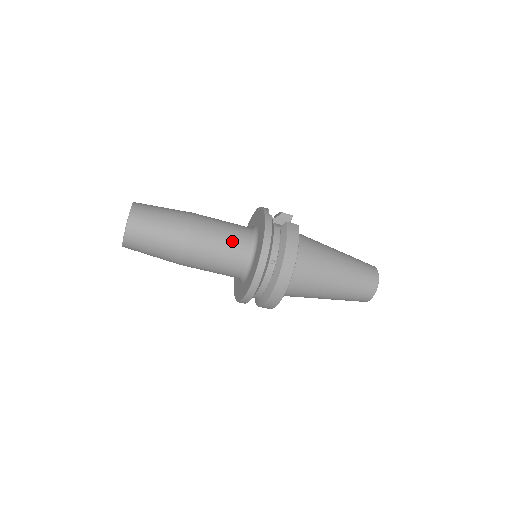
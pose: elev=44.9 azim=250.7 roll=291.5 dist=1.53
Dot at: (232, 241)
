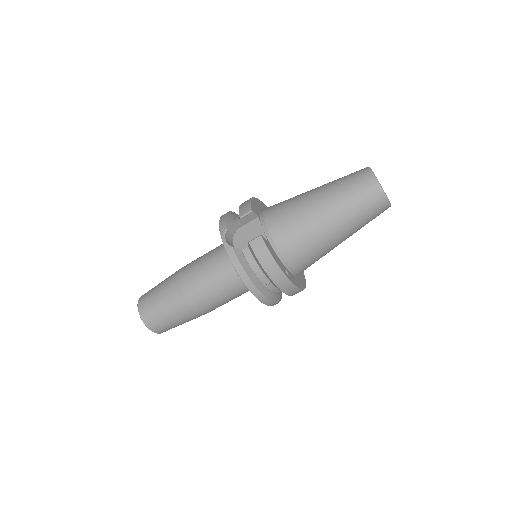
Dot at: (225, 284)
